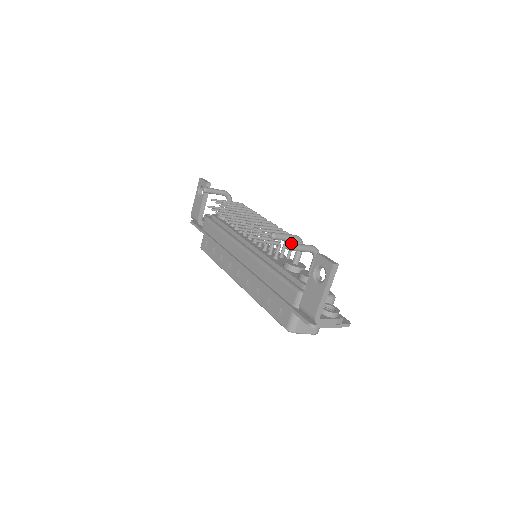
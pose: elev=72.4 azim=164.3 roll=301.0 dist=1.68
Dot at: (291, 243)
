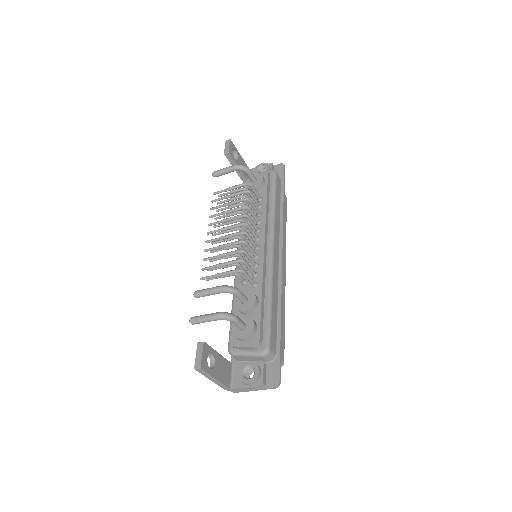
Dot at: (191, 319)
